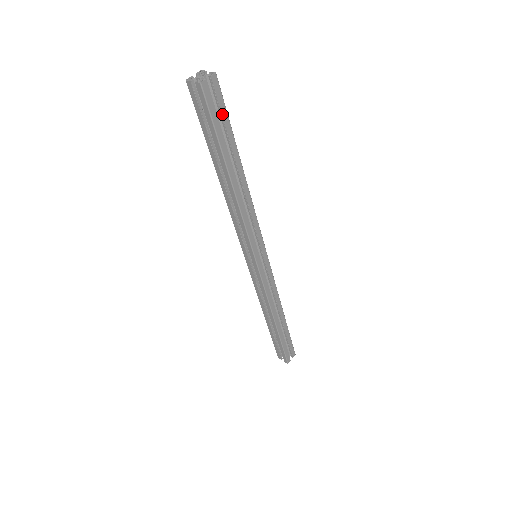
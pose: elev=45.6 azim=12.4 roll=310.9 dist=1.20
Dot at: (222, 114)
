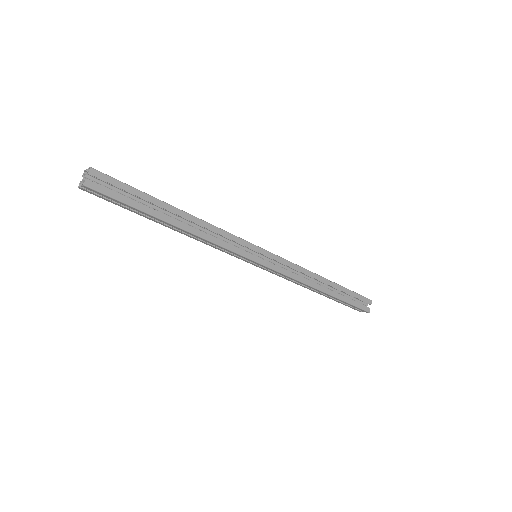
Dot at: (122, 189)
